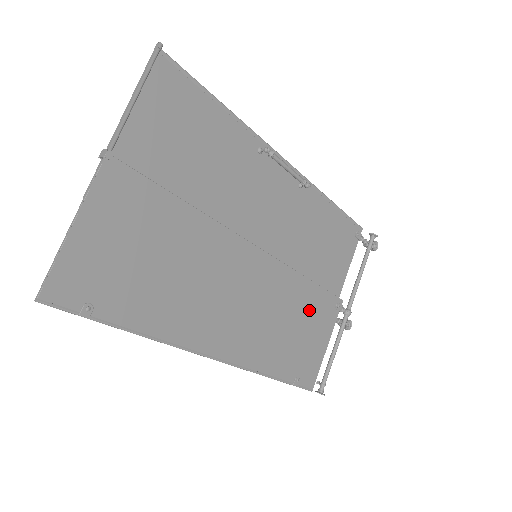
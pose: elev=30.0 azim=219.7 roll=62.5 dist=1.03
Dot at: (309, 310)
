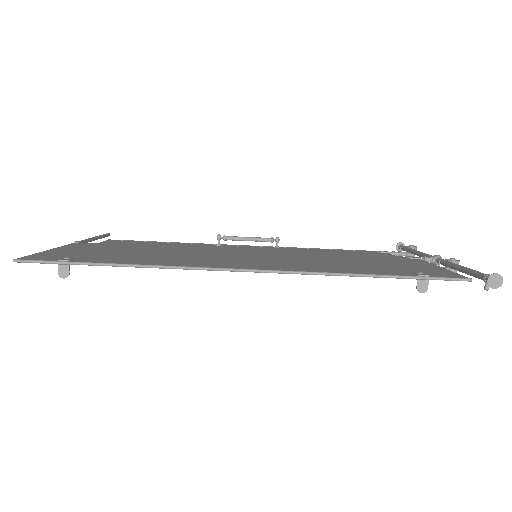
Dot at: occluded
